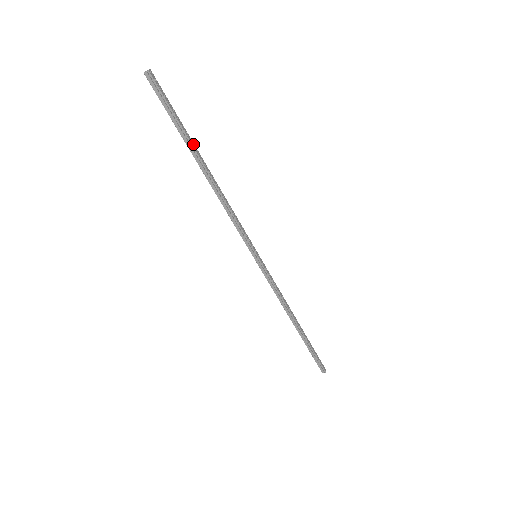
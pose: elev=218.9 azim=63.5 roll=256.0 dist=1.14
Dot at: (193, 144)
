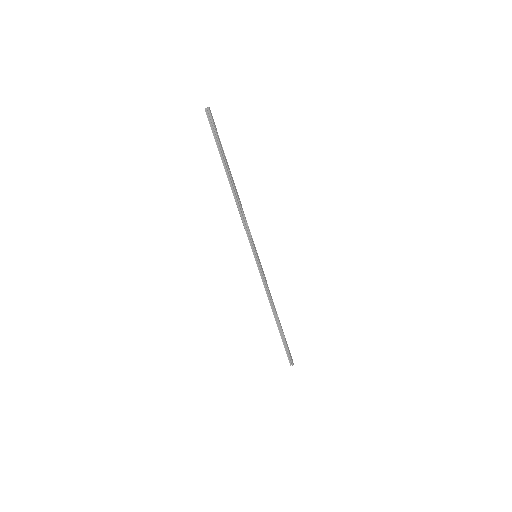
Dot at: (227, 163)
